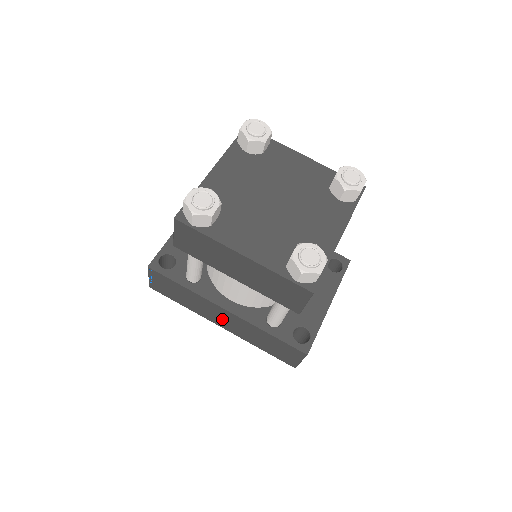
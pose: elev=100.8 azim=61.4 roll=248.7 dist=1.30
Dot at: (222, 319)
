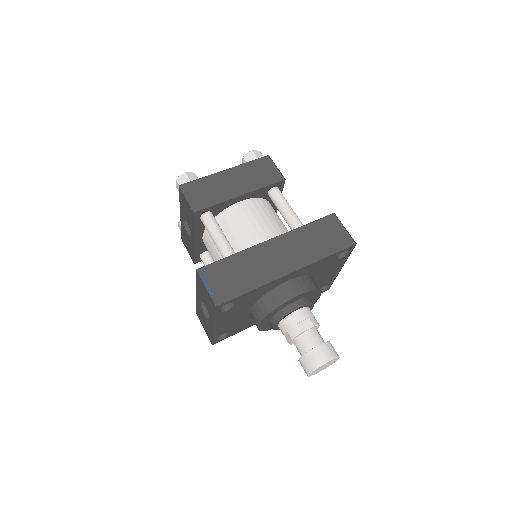
Dot at: (280, 258)
